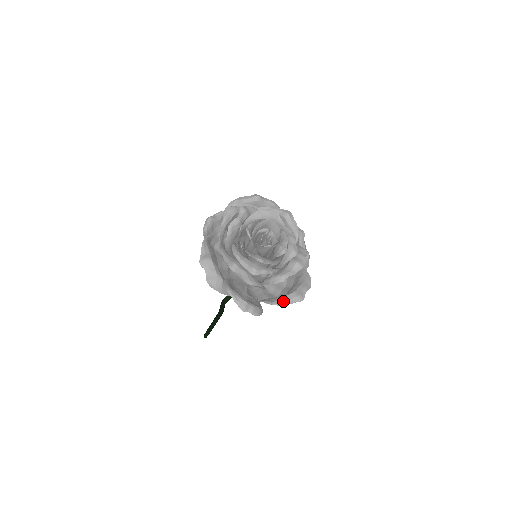
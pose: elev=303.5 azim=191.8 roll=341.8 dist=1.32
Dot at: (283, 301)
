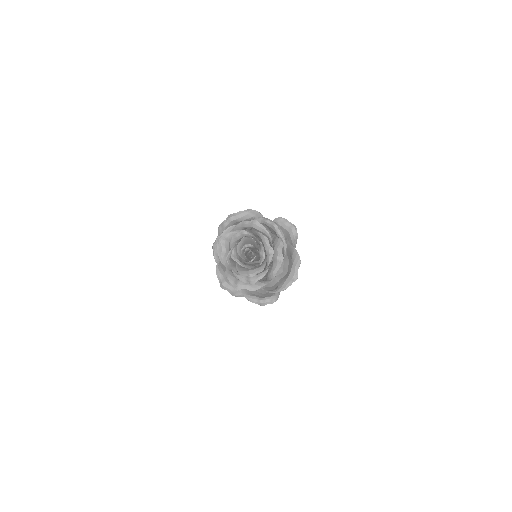
Dot at: (285, 286)
